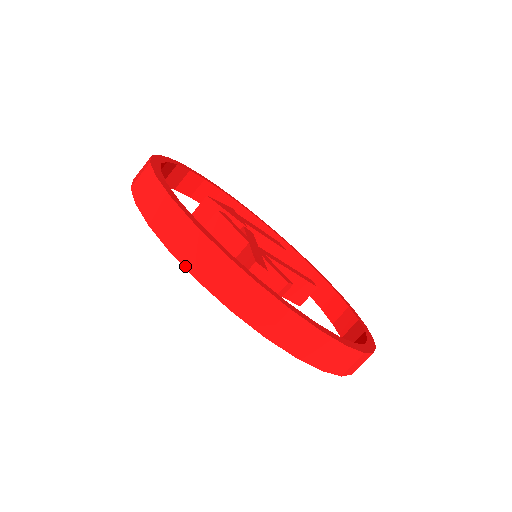
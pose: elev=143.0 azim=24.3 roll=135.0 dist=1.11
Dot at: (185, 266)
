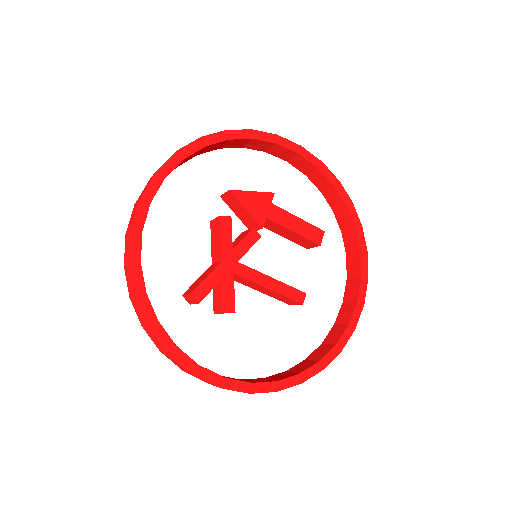
Dot at: (127, 282)
